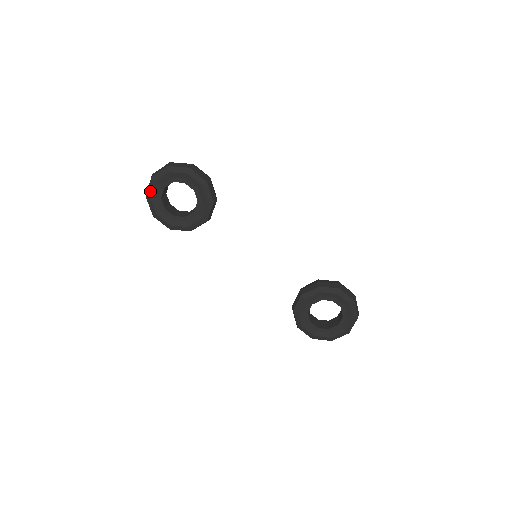
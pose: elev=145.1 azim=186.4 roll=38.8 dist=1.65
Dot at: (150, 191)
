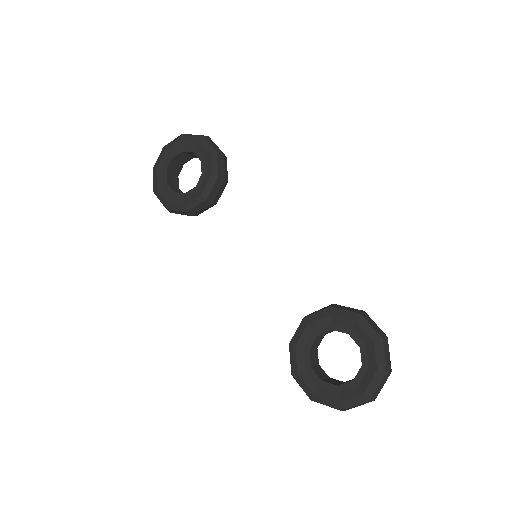
Dot at: (158, 162)
